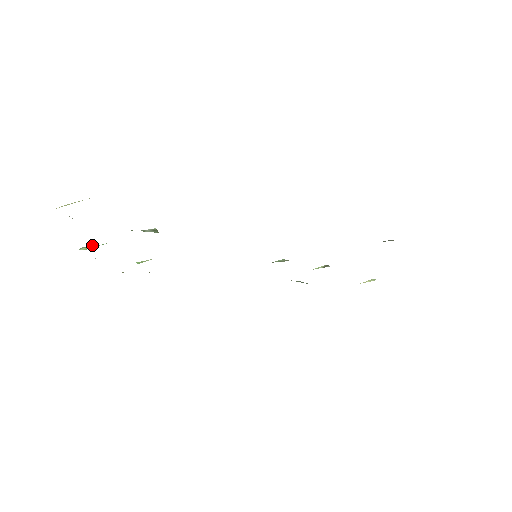
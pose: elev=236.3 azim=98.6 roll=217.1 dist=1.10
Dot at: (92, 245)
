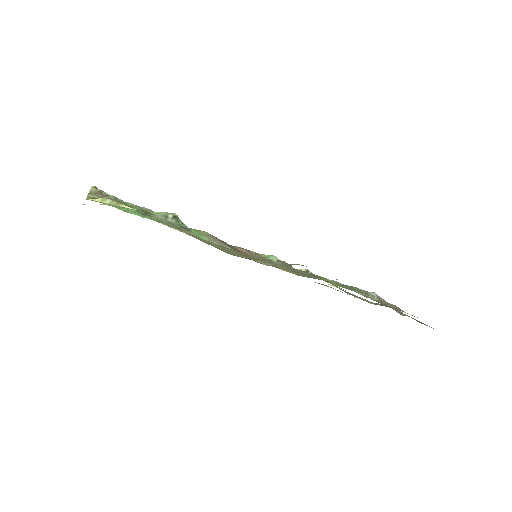
Dot at: occluded
